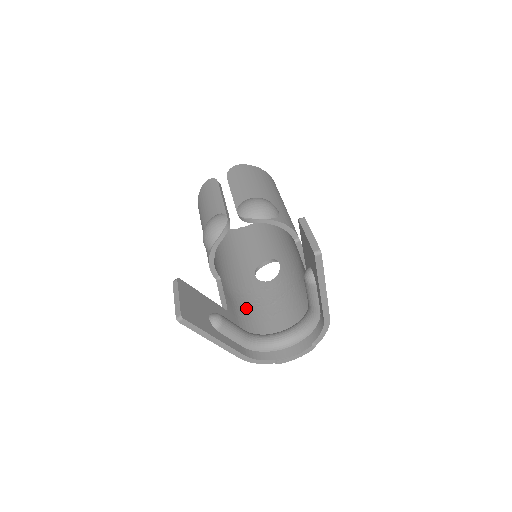
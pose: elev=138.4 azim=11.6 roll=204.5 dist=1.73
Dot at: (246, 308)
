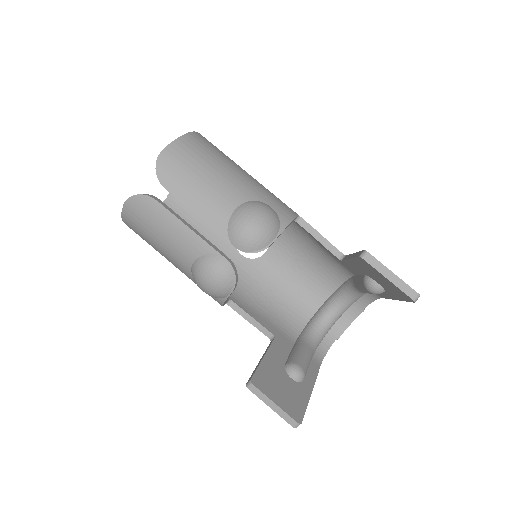
Dot at: (271, 306)
